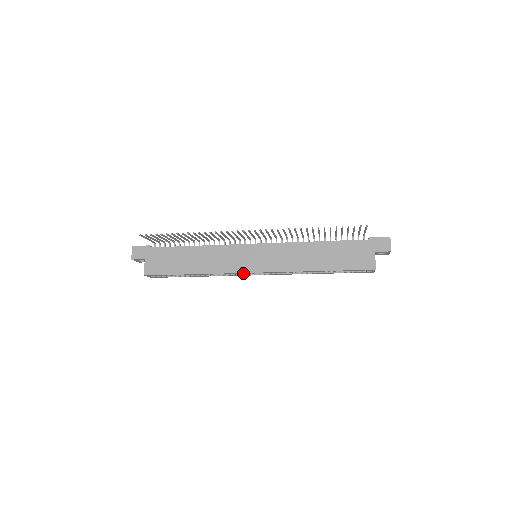
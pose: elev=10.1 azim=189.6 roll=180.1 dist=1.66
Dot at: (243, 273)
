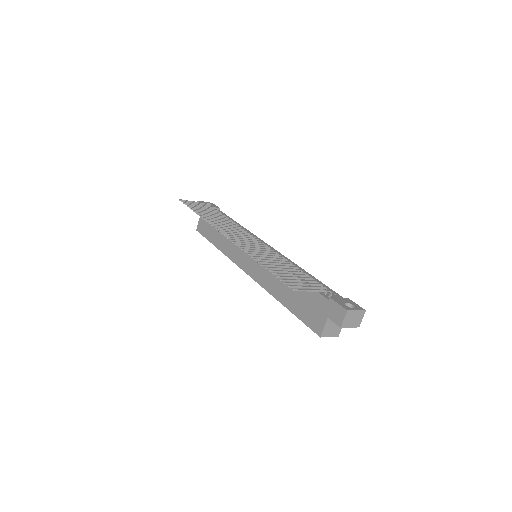
Dot at: occluded
